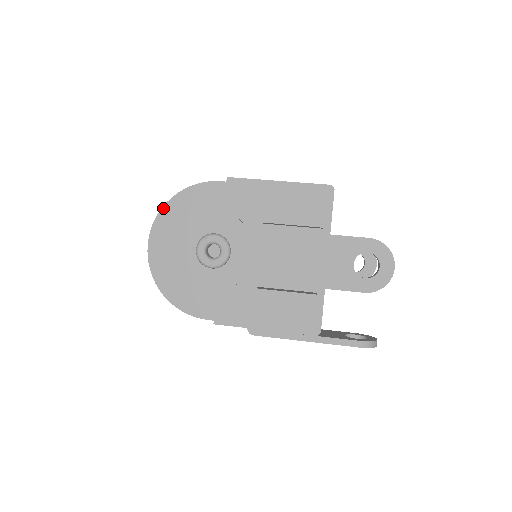
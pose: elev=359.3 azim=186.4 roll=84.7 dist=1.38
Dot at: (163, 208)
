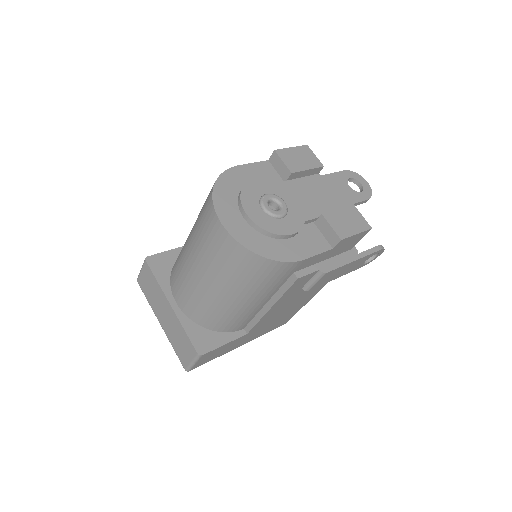
Dot at: (213, 193)
